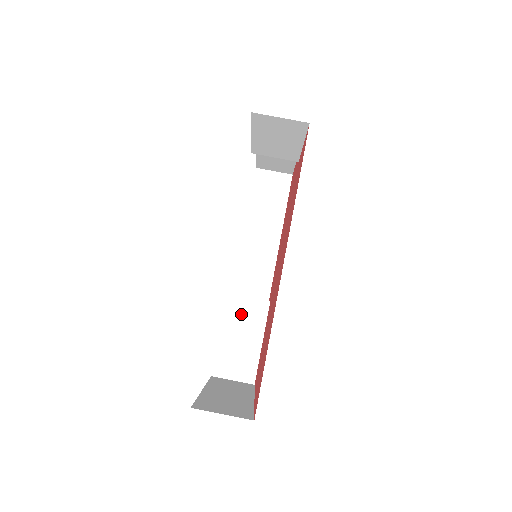
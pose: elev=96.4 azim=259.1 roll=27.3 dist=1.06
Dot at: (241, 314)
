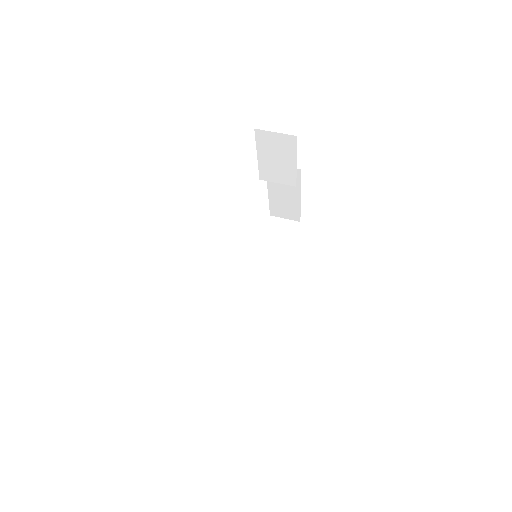
Dot at: (241, 316)
